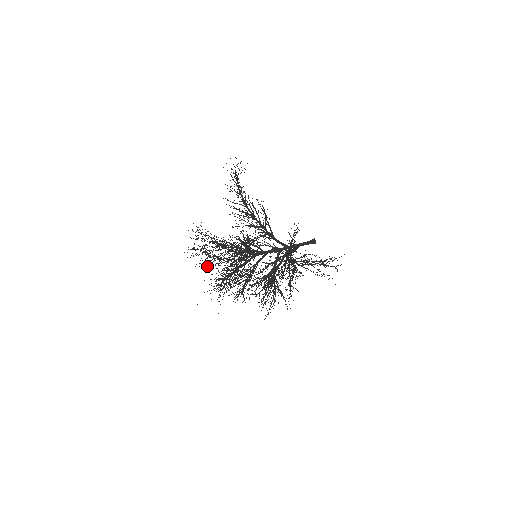
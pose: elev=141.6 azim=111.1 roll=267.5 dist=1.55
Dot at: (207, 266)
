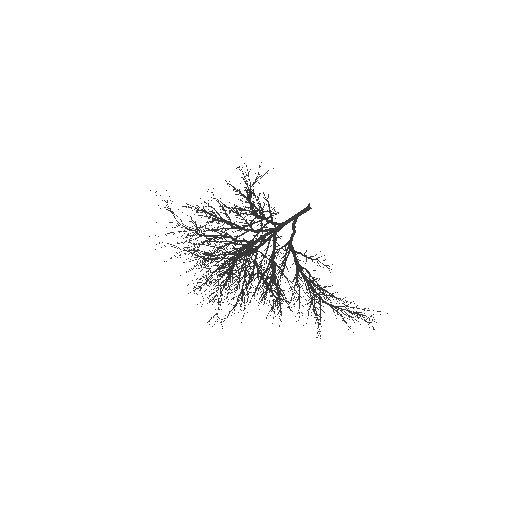
Dot at: (189, 261)
